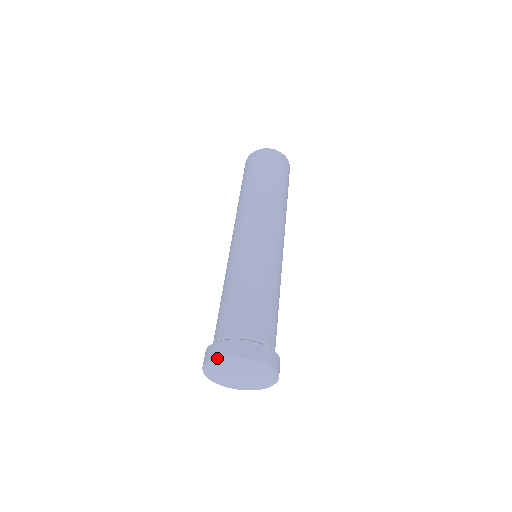
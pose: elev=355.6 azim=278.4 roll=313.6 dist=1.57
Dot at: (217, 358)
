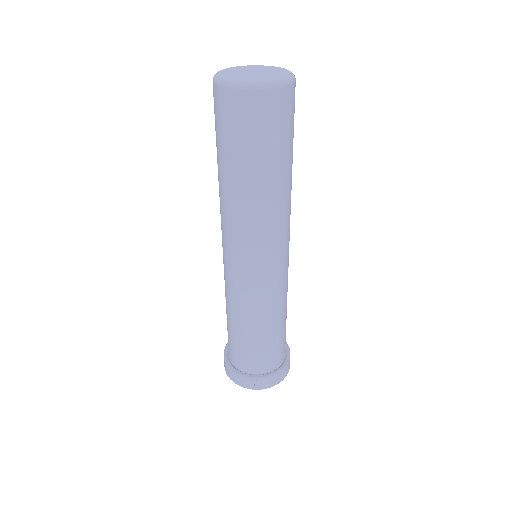
Dot at: occluded
